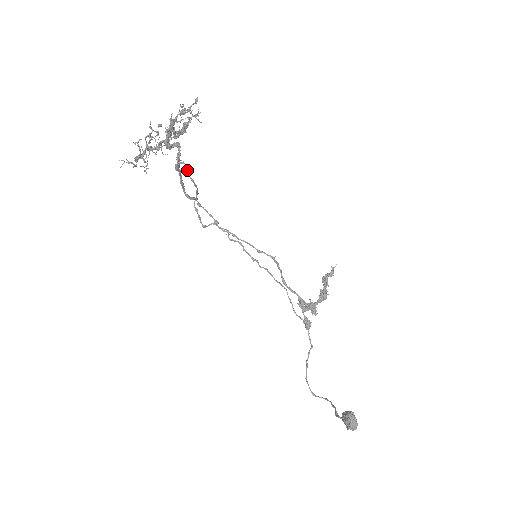
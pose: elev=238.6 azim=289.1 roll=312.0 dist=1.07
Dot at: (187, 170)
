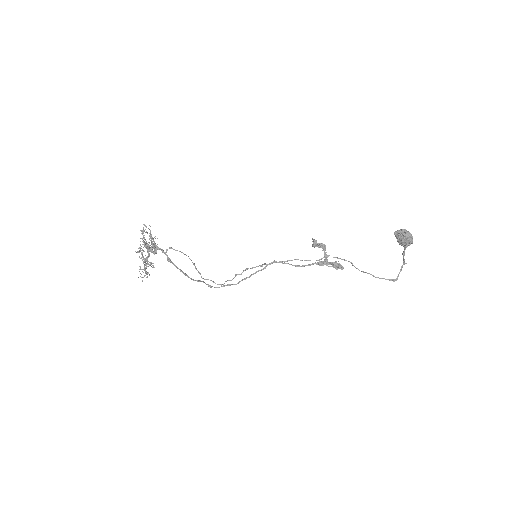
Dot at: occluded
